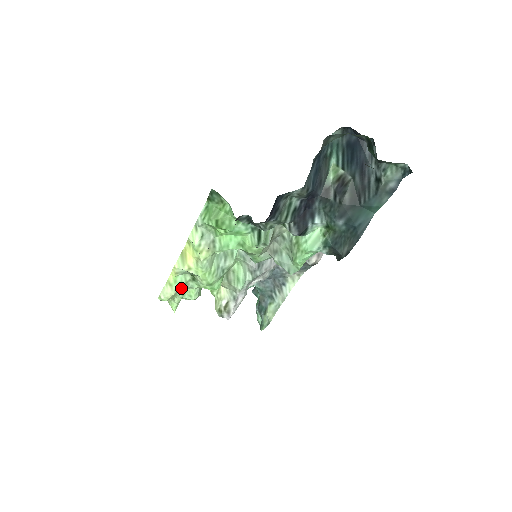
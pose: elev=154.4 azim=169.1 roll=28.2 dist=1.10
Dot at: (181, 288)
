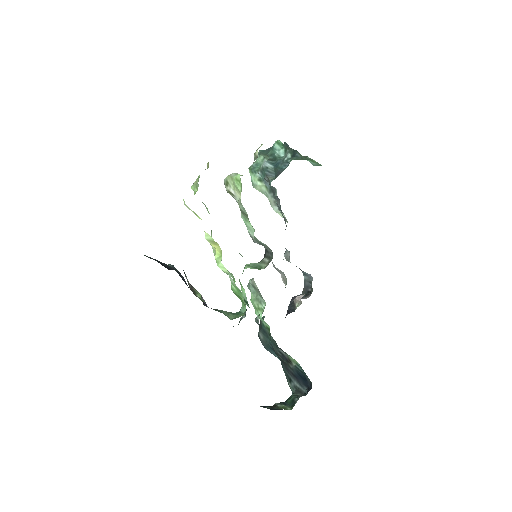
Dot at: occluded
